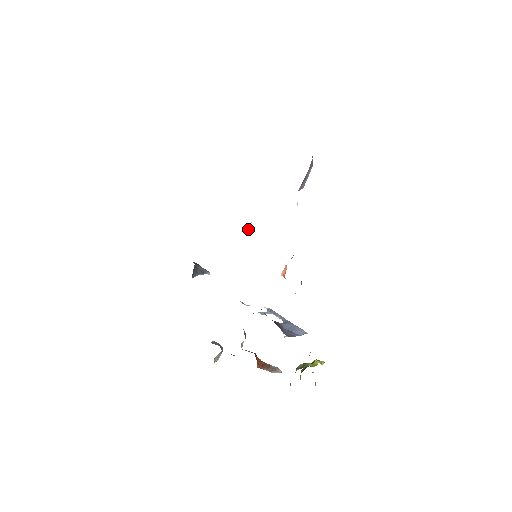
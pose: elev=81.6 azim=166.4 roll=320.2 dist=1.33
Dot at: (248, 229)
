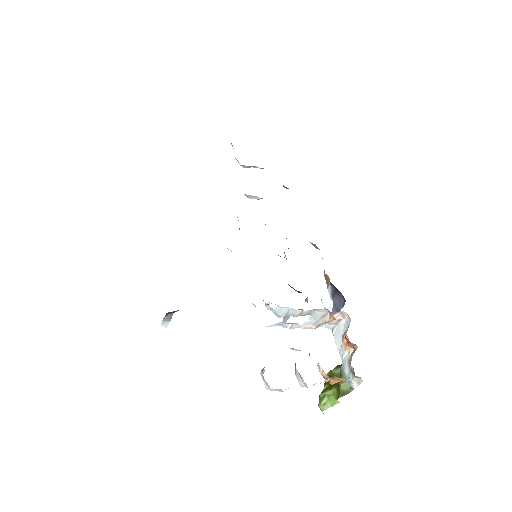
Dot at: (239, 229)
